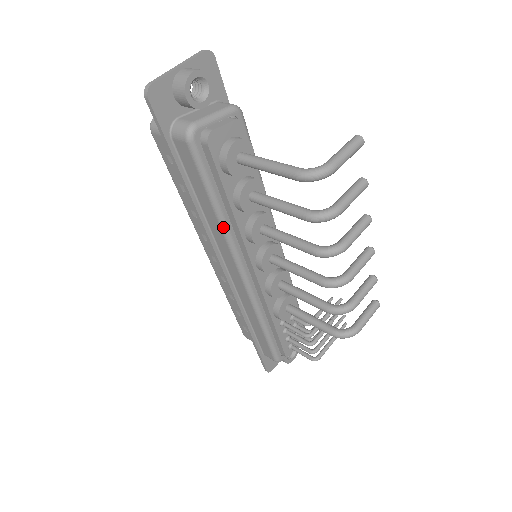
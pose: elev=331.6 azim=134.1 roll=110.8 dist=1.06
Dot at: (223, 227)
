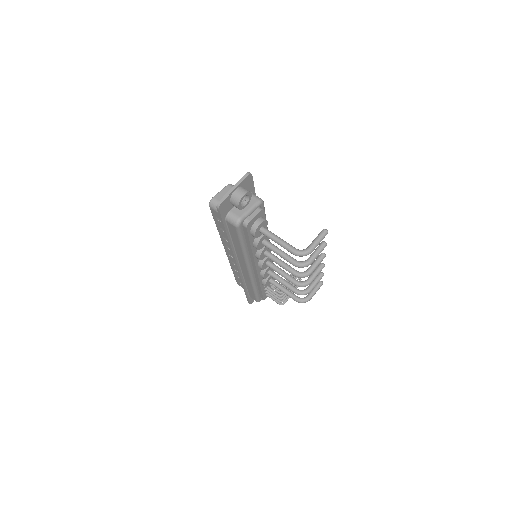
Dot at: (245, 254)
